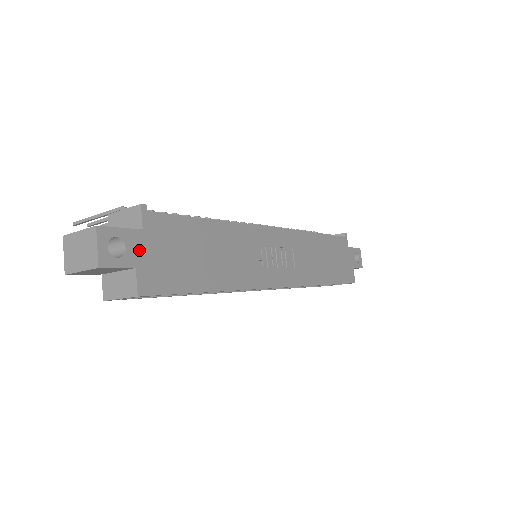
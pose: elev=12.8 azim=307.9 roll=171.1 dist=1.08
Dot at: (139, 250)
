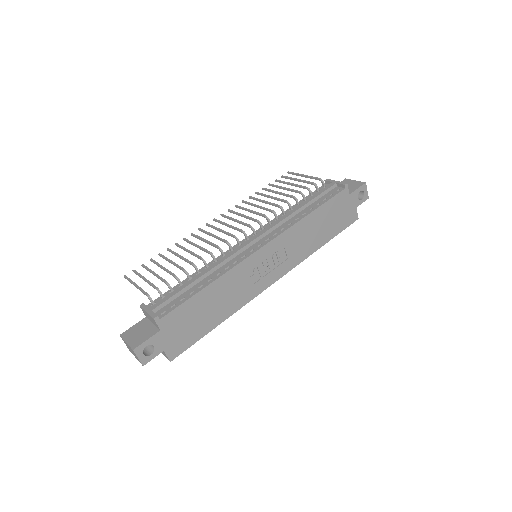
Dot at: (162, 341)
